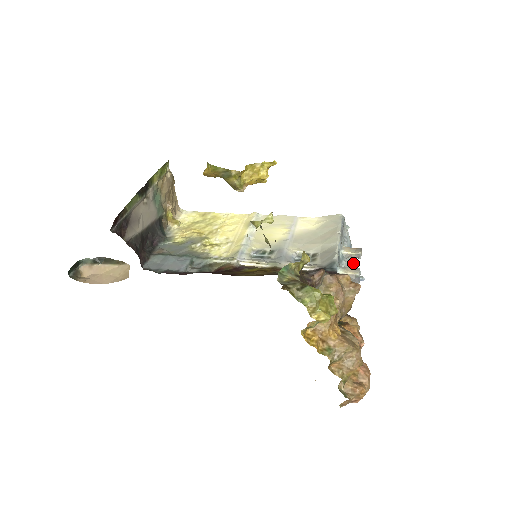
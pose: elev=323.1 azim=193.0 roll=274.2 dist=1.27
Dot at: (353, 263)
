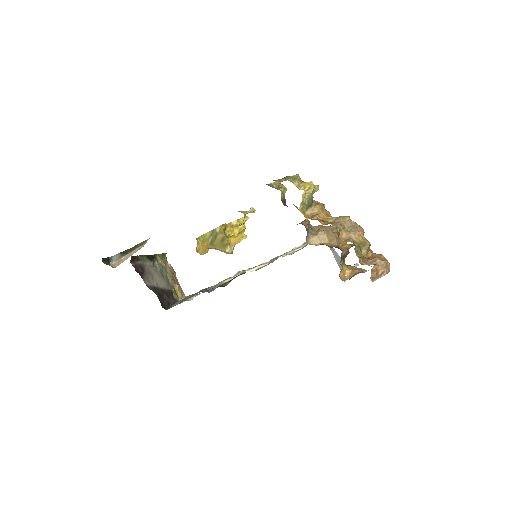
Dot at: occluded
